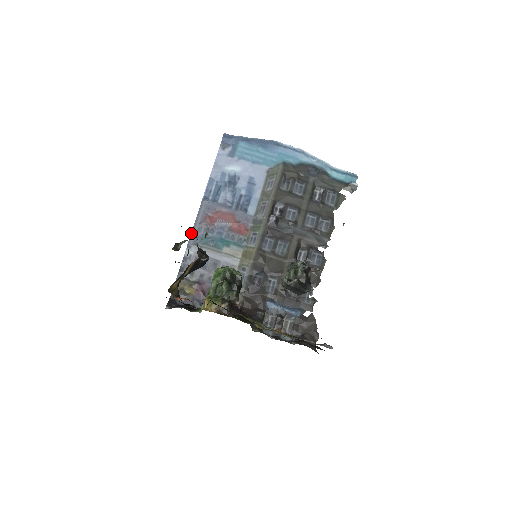
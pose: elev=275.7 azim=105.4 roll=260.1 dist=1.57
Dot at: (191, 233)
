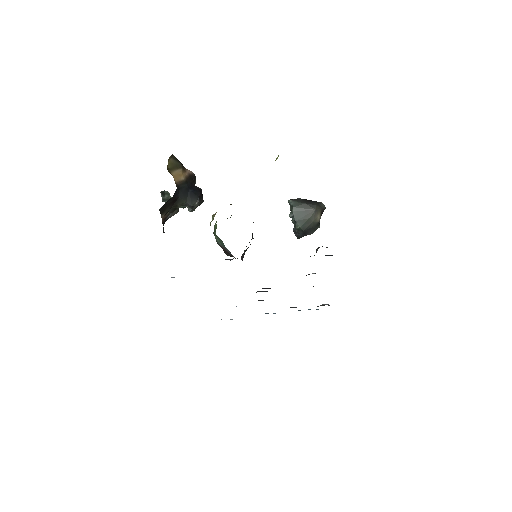
Dot at: occluded
